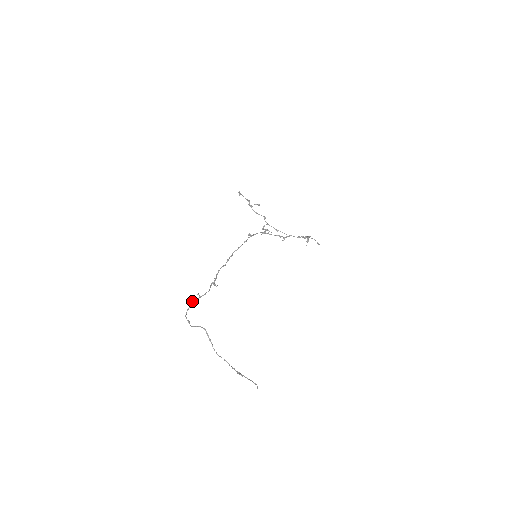
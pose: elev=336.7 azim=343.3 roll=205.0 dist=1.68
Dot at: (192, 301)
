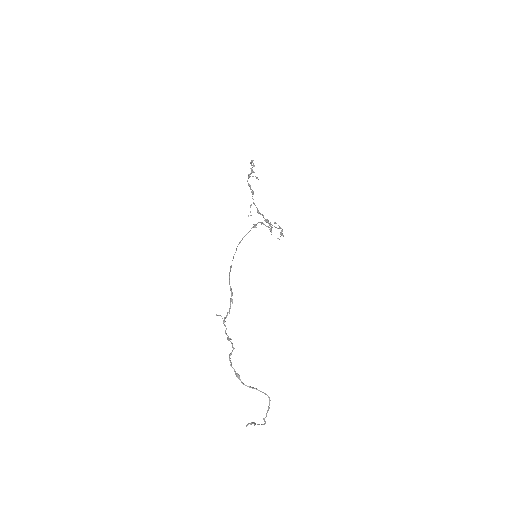
Dot at: occluded
